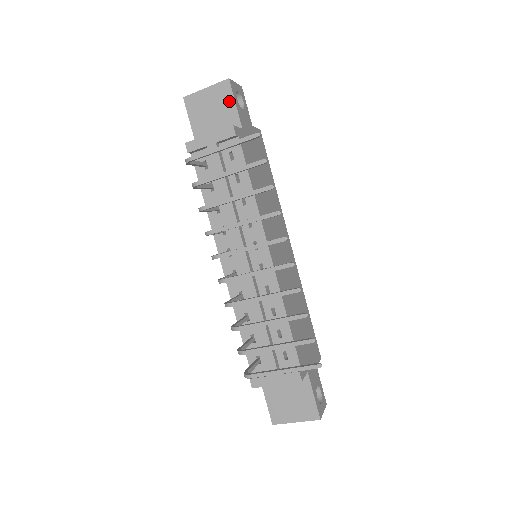
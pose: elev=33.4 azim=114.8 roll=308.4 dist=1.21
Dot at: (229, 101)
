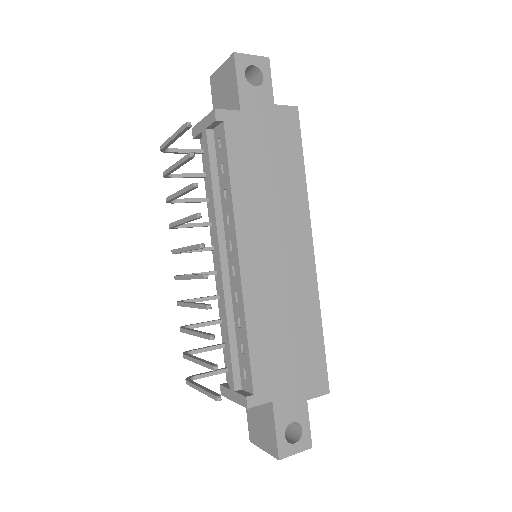
Dot at: (233, 79)
